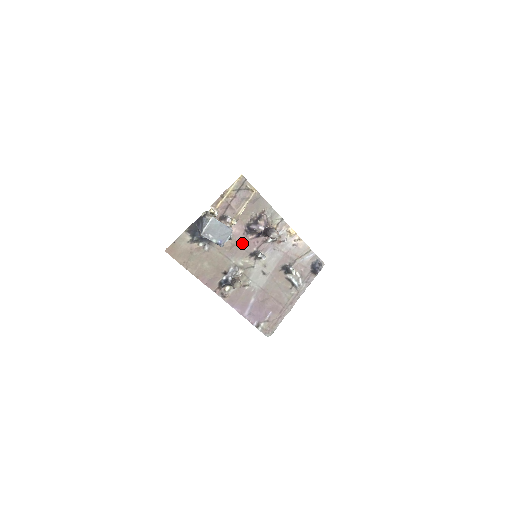
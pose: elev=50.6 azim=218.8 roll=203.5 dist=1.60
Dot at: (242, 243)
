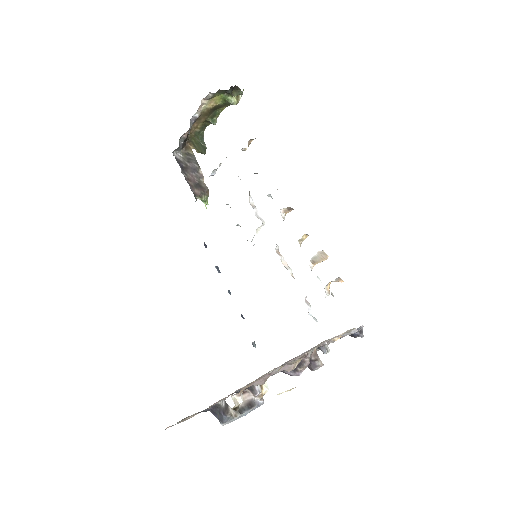
Dot at: occluded
